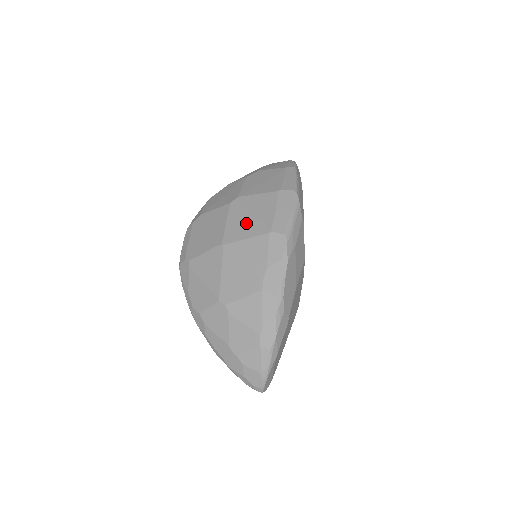
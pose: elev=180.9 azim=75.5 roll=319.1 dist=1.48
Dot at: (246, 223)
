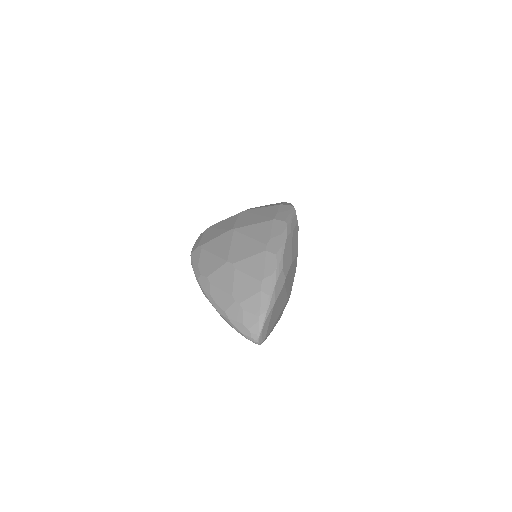
Dot at: (253, 218)
